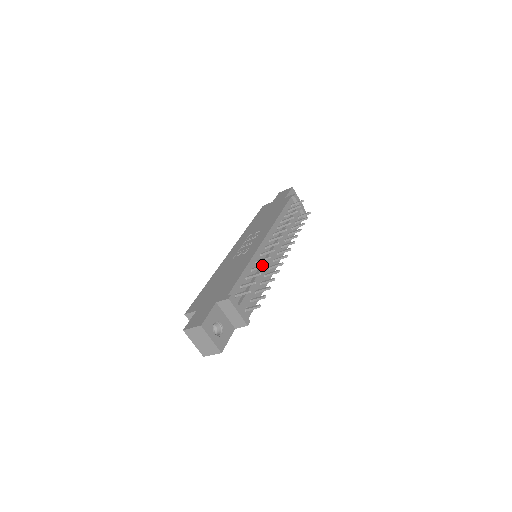
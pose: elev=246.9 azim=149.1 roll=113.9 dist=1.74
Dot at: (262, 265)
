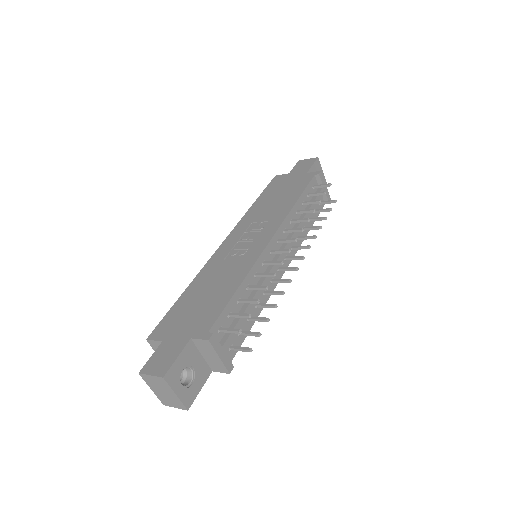
Dot at: (263, 287)
